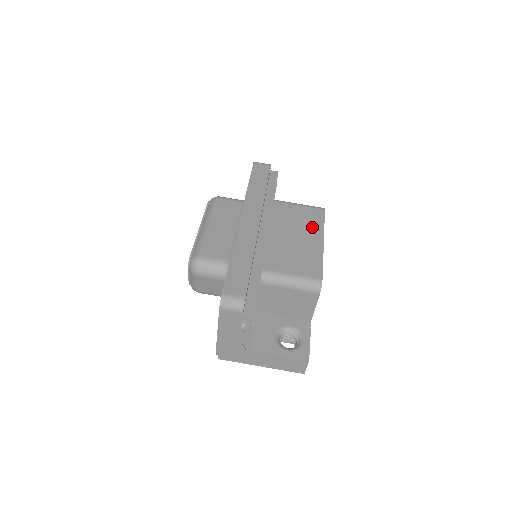
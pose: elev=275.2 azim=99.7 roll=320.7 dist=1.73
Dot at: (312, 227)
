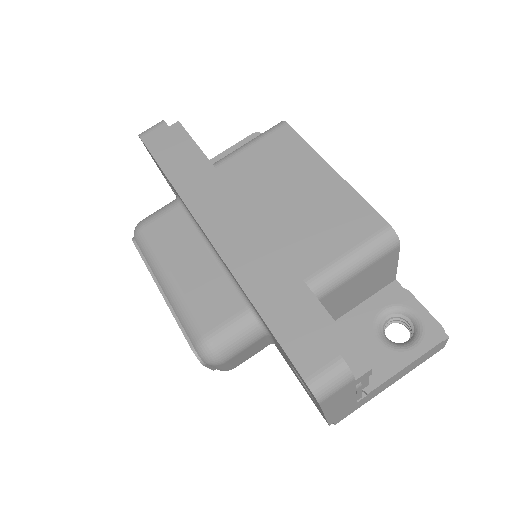
Dot at: (298, 161)
